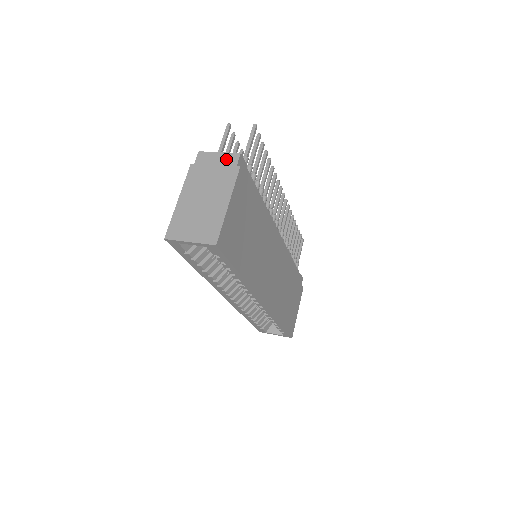
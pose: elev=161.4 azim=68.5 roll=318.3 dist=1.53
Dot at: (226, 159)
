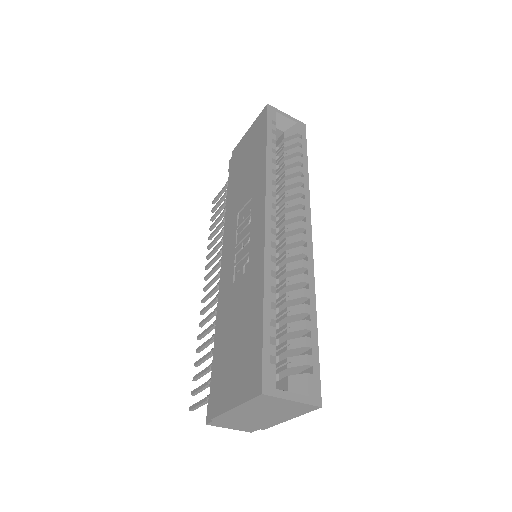
Dot at: occluded
